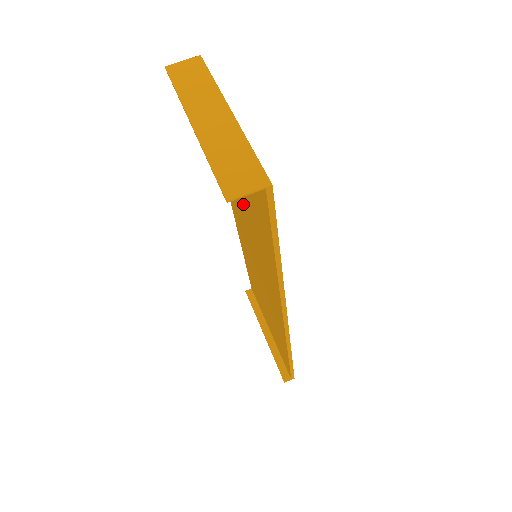
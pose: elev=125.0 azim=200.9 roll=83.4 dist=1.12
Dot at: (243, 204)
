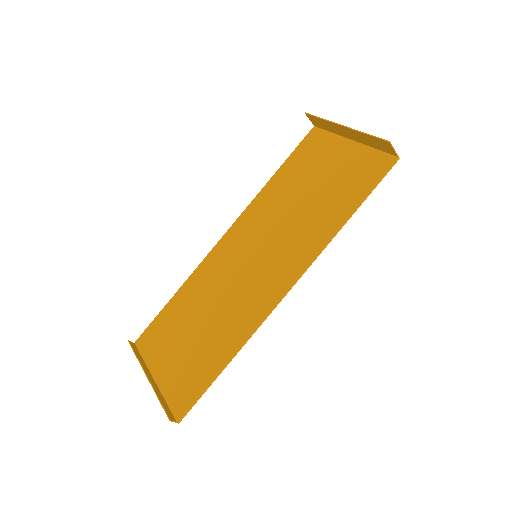
Dot at: (296, 203)
